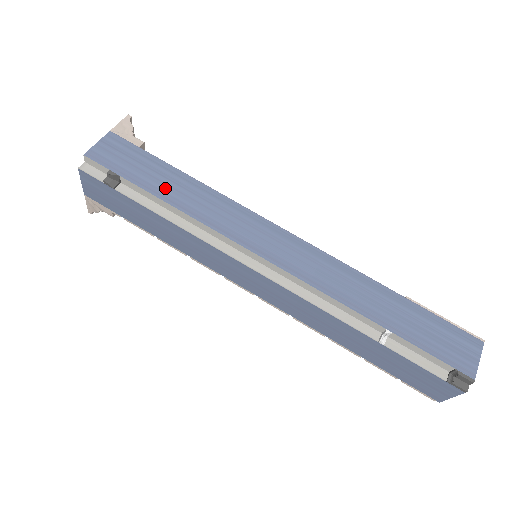
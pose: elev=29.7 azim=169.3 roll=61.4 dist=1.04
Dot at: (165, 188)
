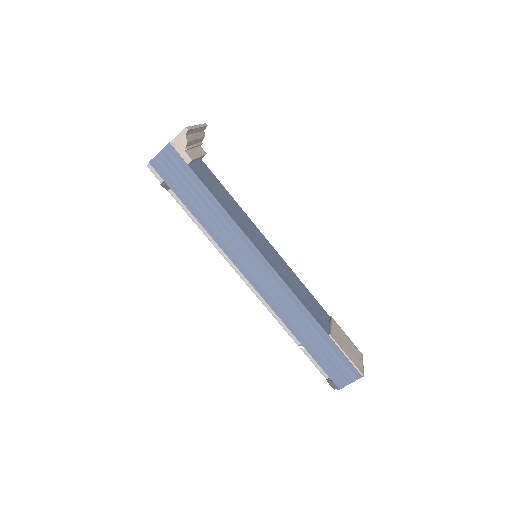
Dot at: (198, 206)
